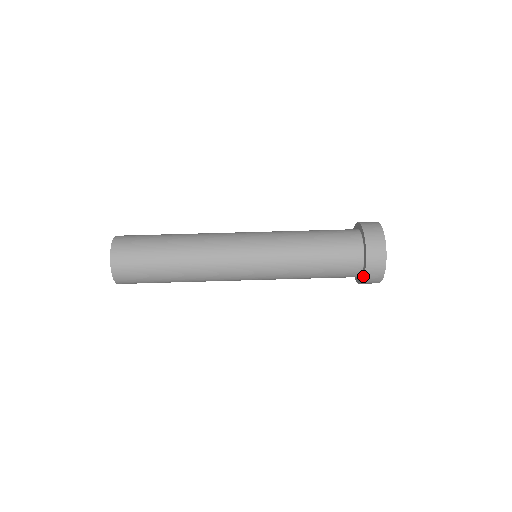
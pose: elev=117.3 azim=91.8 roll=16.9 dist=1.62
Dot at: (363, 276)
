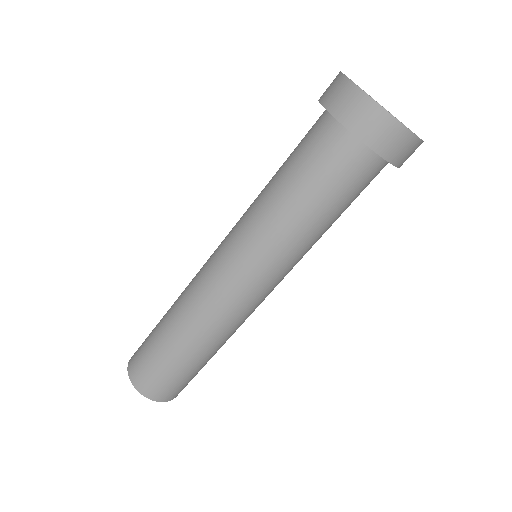
Dot at: occluded
